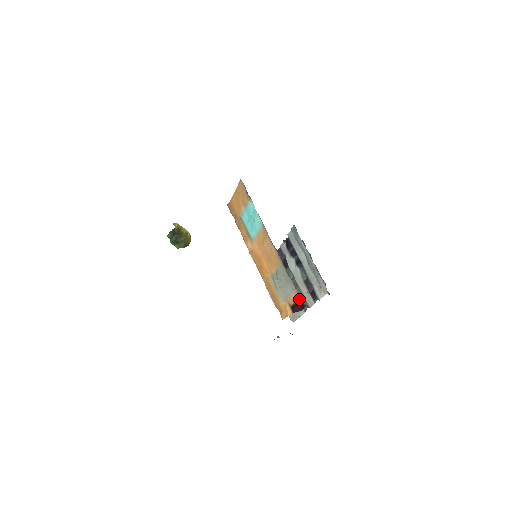
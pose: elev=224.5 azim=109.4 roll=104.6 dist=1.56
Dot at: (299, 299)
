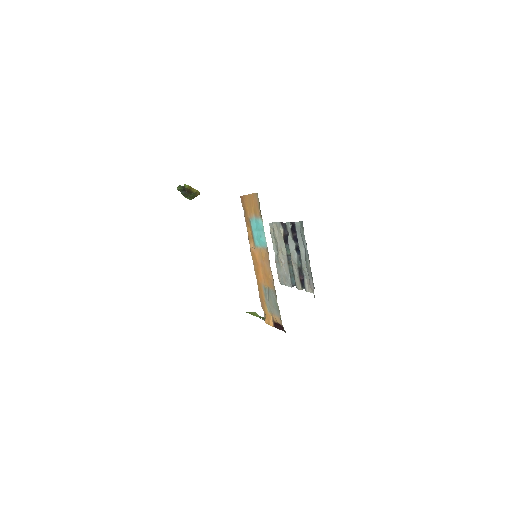
Dot at: (281, 325)
